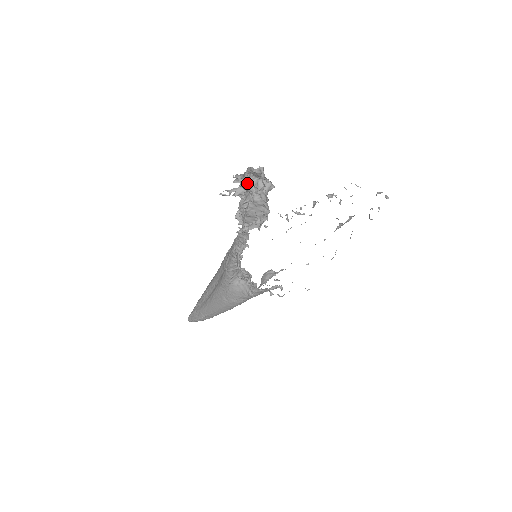
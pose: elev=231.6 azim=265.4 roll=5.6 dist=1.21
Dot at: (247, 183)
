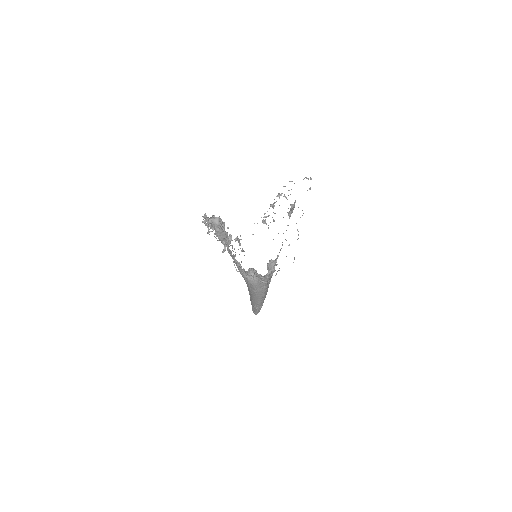
Dot at: (208, 224)
